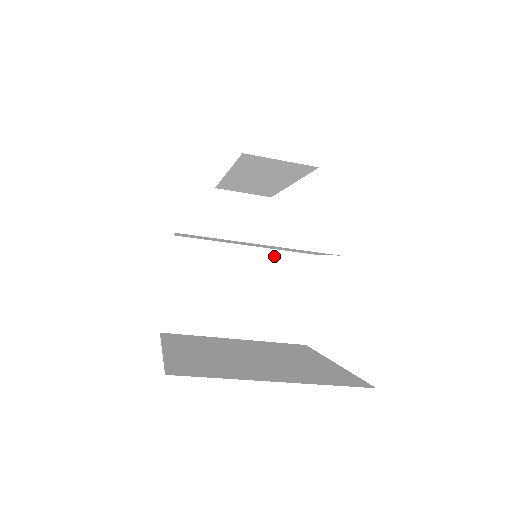
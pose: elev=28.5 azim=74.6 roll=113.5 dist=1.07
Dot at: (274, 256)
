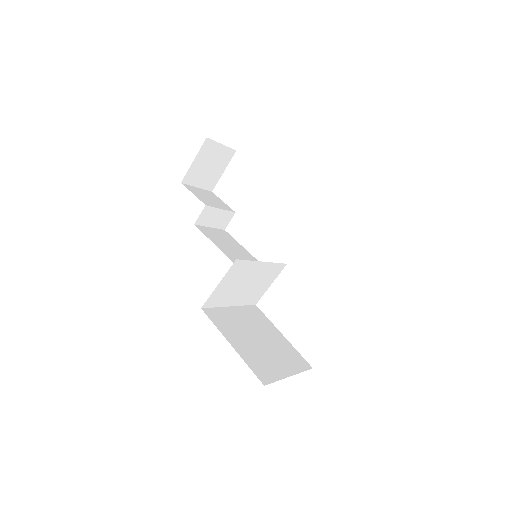
Dot at: (271, 266)
